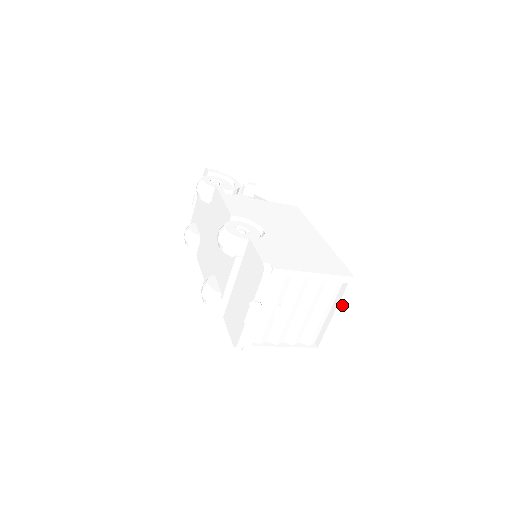
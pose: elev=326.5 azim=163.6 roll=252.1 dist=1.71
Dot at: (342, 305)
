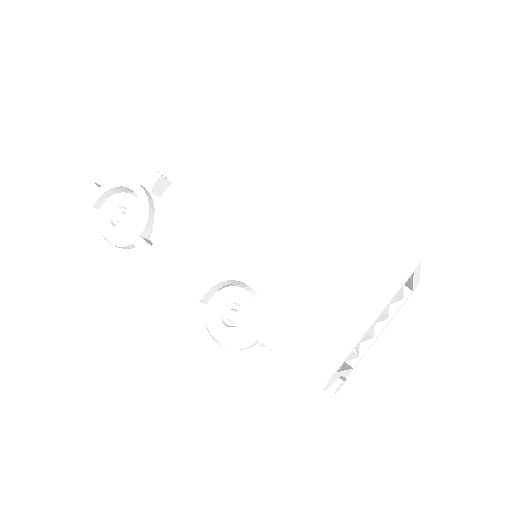
Dot at: (417, 273)
